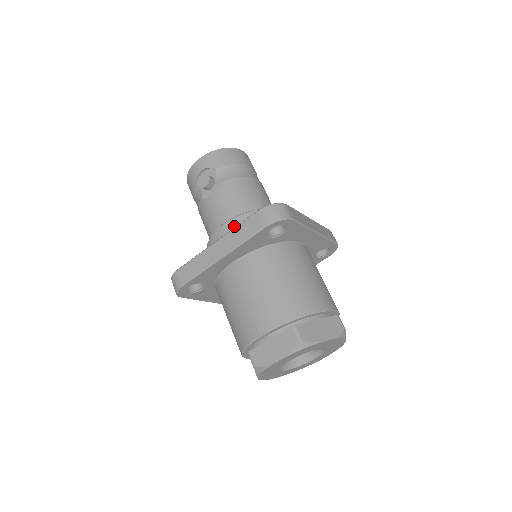
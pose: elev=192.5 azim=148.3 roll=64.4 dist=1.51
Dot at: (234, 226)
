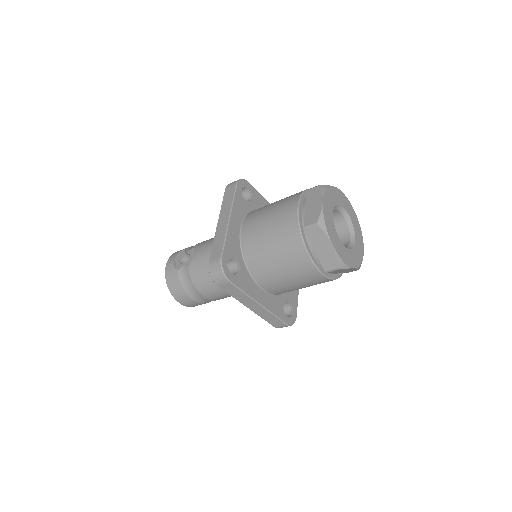
Dot at: occluded
